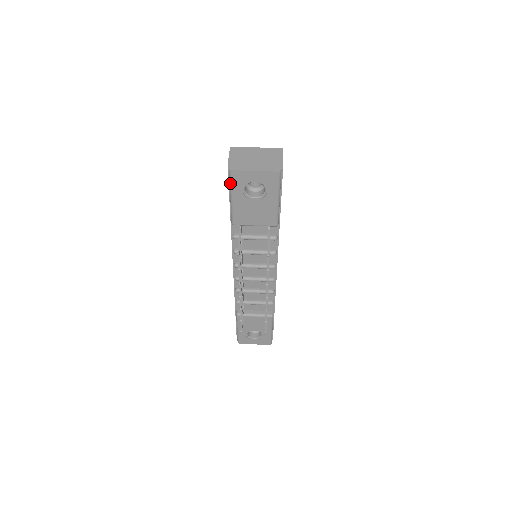
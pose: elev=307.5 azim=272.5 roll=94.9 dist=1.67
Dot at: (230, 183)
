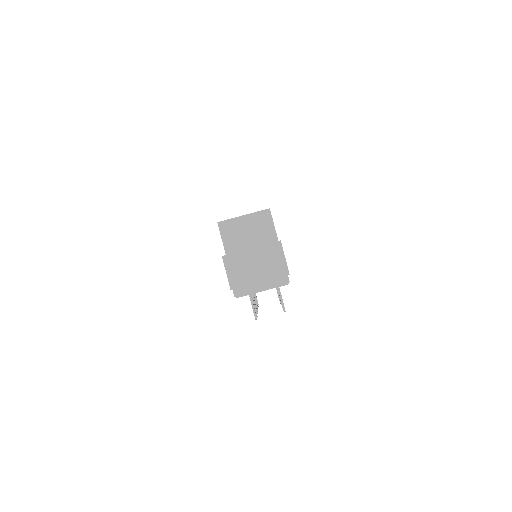
Dot at: occluded
